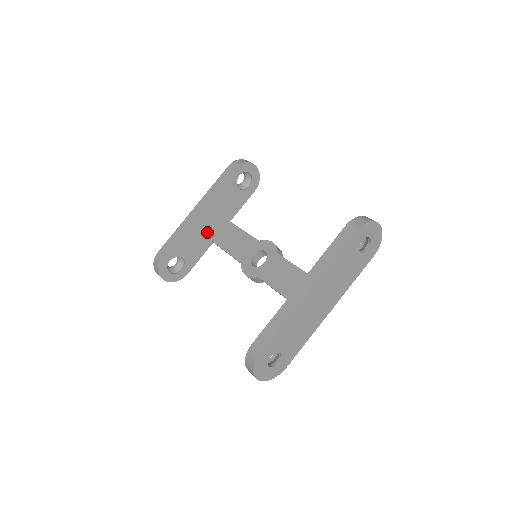
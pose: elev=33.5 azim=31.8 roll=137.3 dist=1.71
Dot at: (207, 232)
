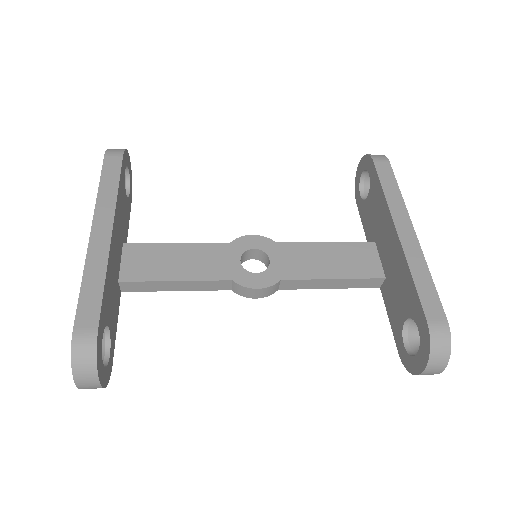
Dot at: (117, 272)
